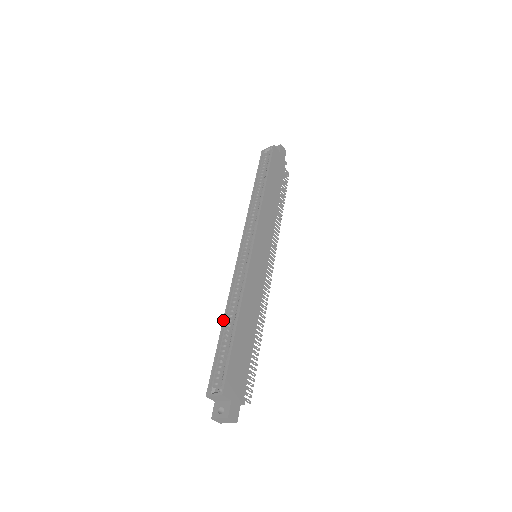
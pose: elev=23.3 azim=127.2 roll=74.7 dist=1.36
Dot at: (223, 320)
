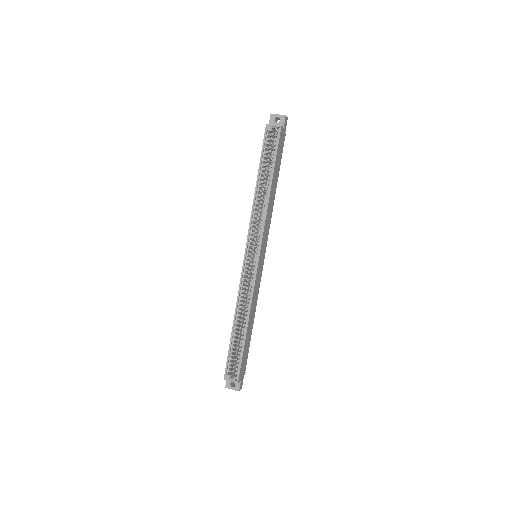
Dot at: (233, 323)
